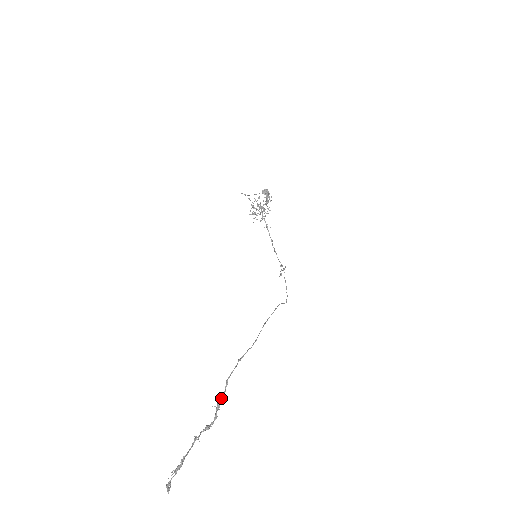
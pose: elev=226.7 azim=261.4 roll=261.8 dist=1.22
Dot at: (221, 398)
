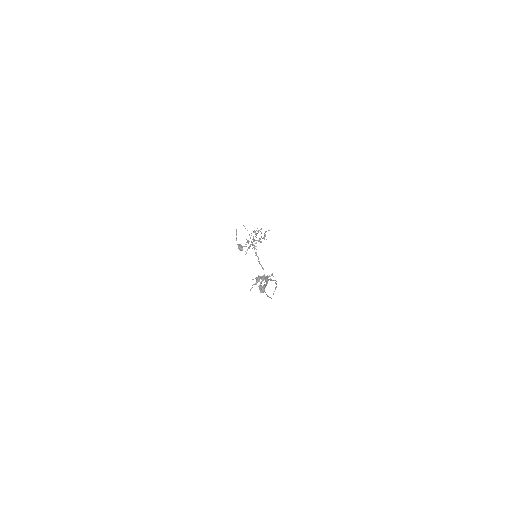
Dot at: (266, 284)
